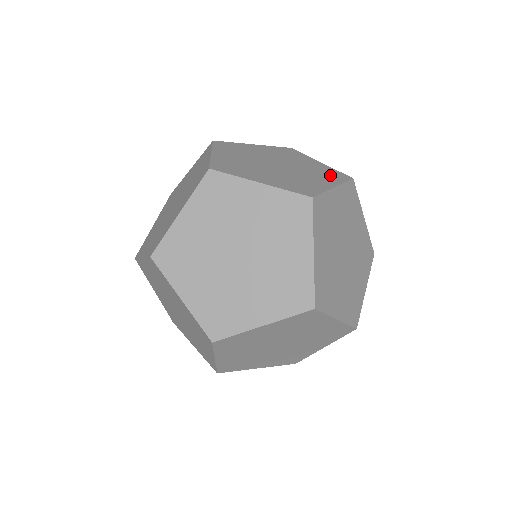
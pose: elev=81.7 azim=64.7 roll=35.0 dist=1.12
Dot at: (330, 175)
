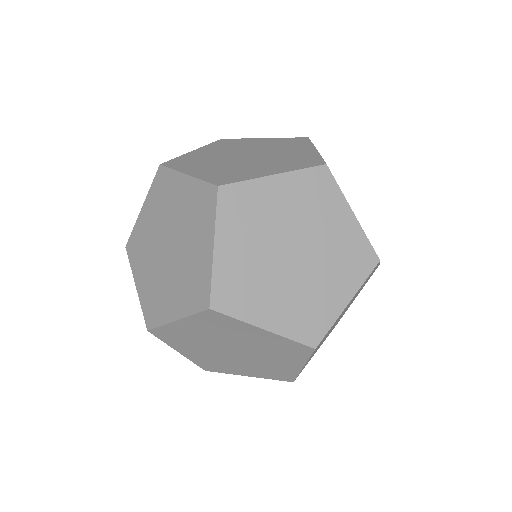
Dot at: (353, 263)
